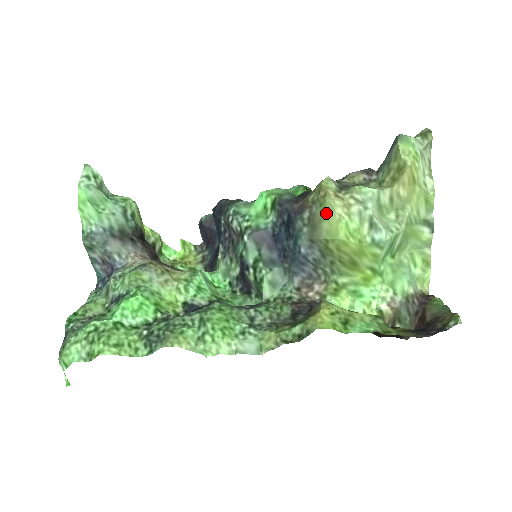
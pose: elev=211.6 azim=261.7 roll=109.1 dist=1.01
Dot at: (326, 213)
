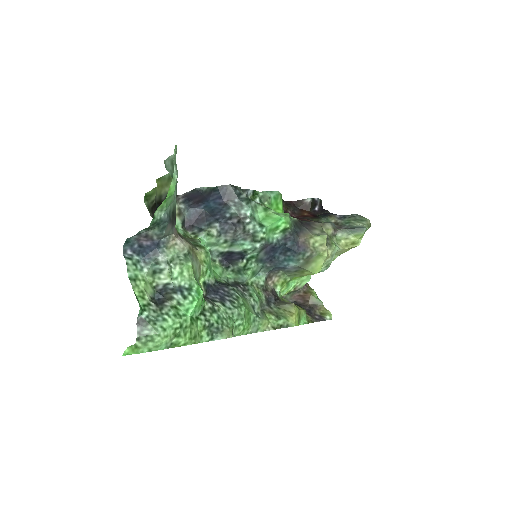
Dot at: (319, 259)
